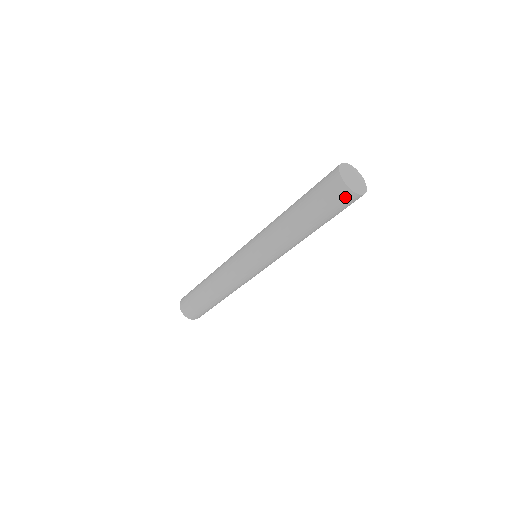
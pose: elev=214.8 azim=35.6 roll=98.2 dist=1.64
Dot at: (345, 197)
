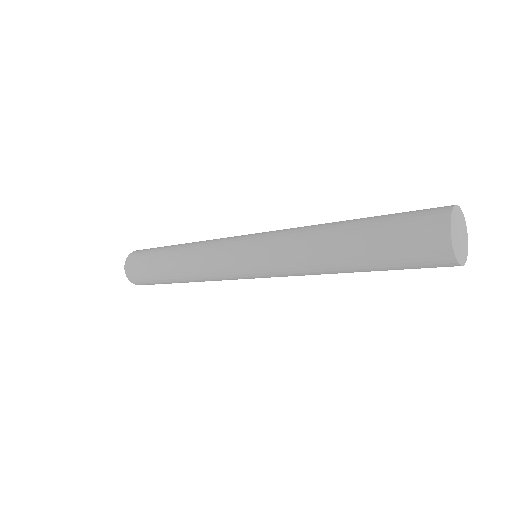
Dot at: (441, 264)
